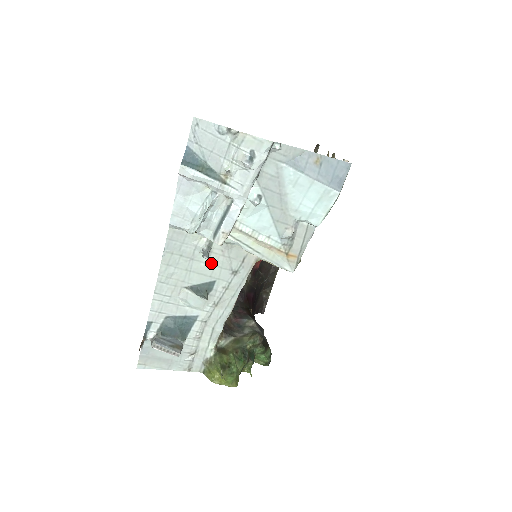
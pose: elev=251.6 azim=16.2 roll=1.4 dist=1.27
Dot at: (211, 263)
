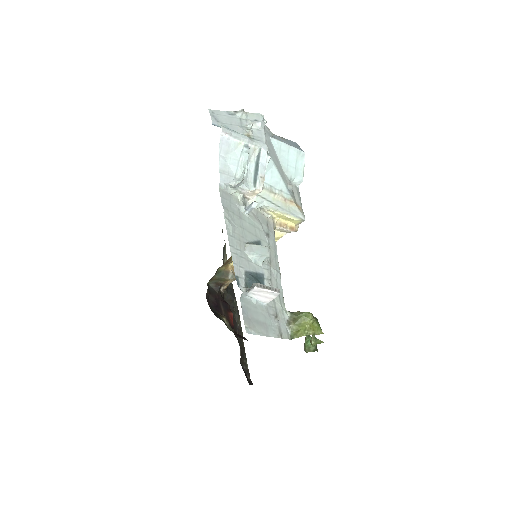
Dot at: (252, 224)
